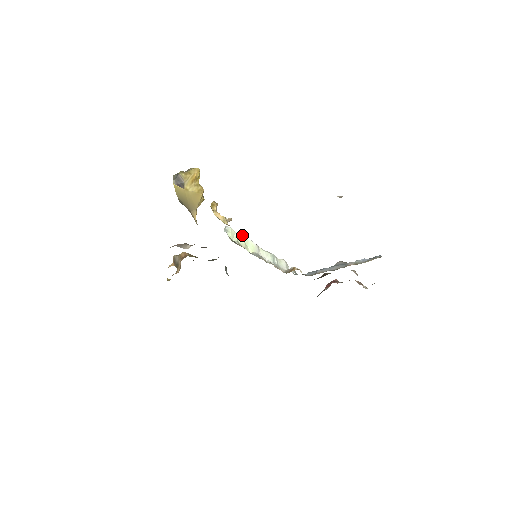
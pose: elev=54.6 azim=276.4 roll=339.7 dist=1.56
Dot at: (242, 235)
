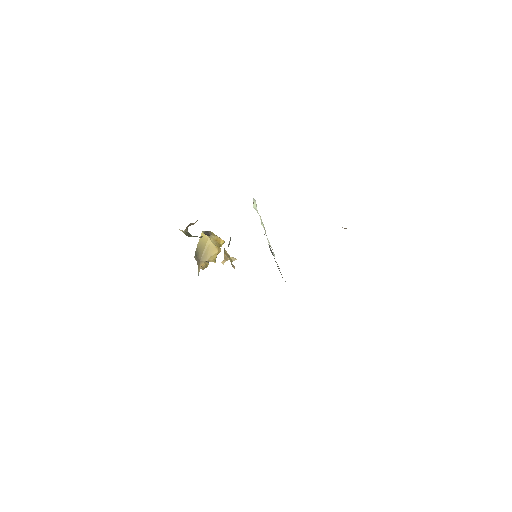
Dot at: occluded
